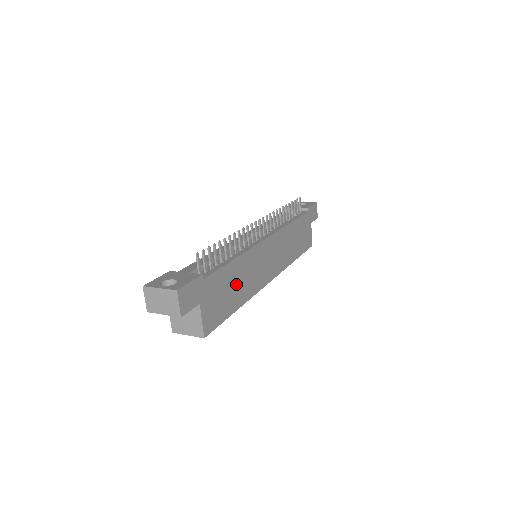
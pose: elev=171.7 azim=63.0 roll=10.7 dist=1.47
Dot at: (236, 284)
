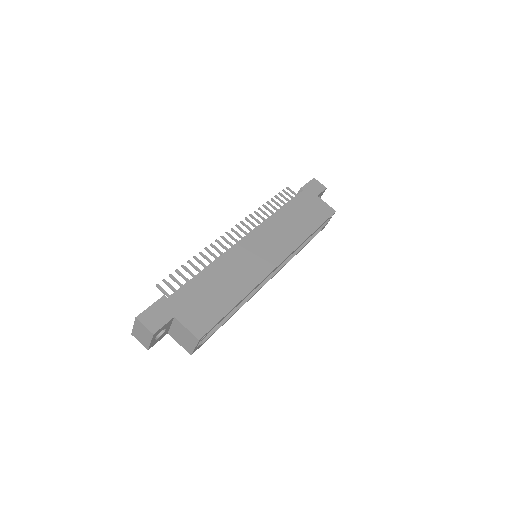
Dot at: (221, 286)
